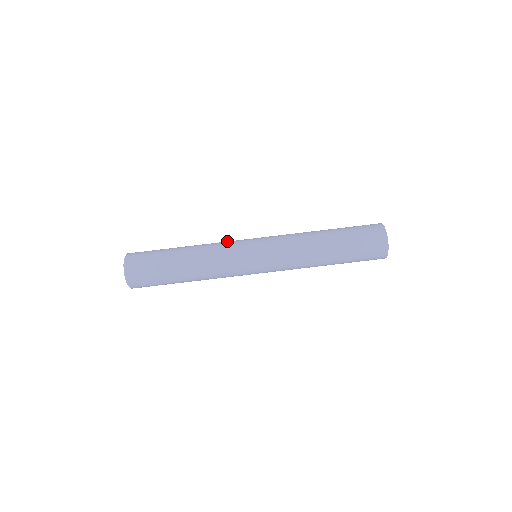
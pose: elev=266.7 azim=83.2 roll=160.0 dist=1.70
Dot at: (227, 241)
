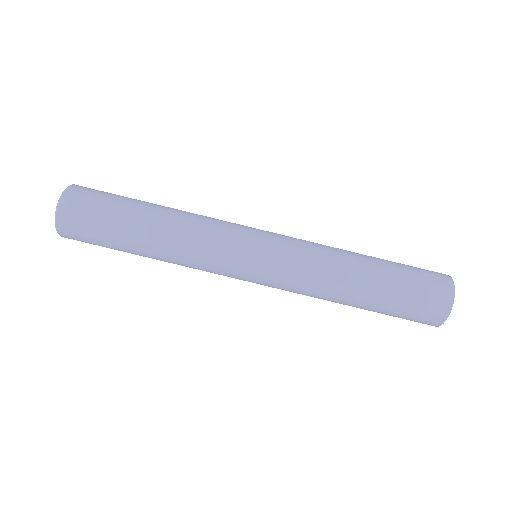
Dot at: occluded
